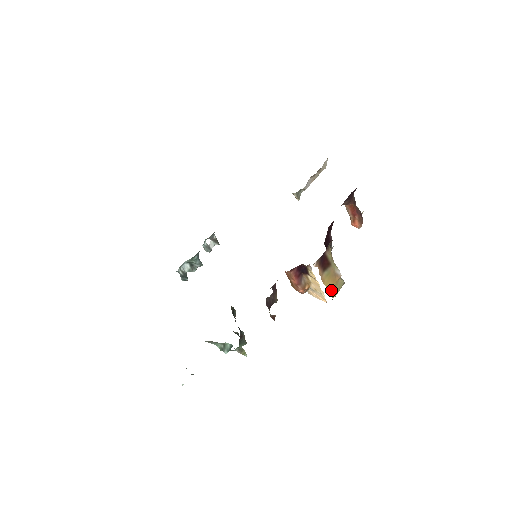
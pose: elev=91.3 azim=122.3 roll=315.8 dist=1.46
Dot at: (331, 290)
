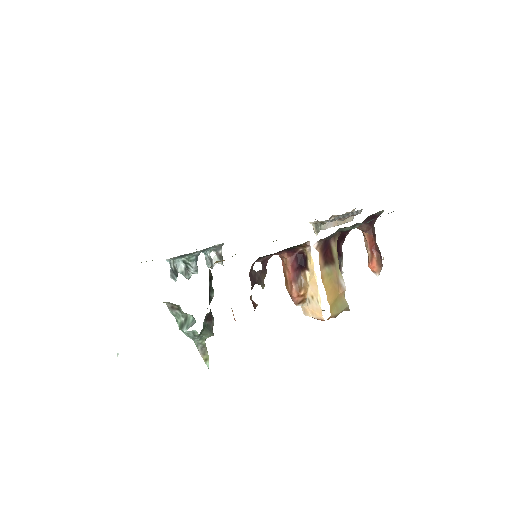
Dot at: (330, 300)
